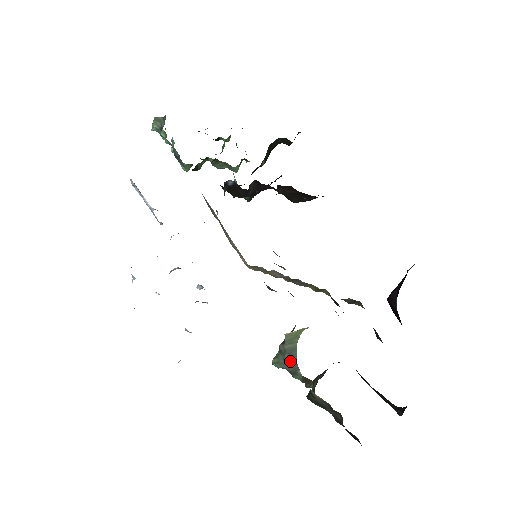
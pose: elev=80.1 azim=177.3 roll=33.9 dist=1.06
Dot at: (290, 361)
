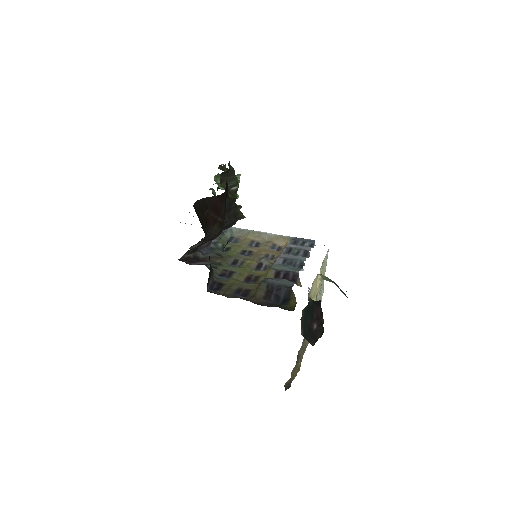
Dot at: (342, 292)
